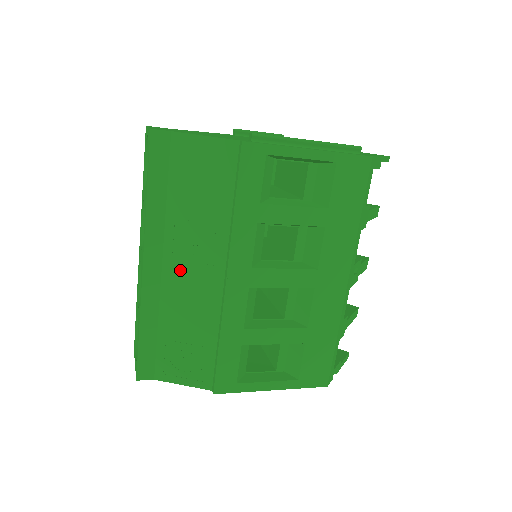
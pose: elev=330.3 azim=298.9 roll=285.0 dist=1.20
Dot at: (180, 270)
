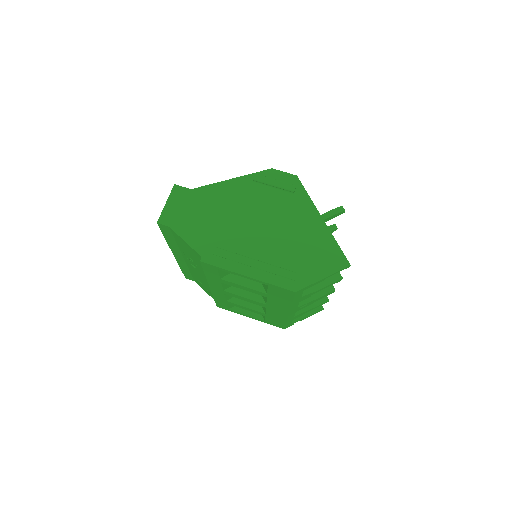
Dot at: (192, 266)
